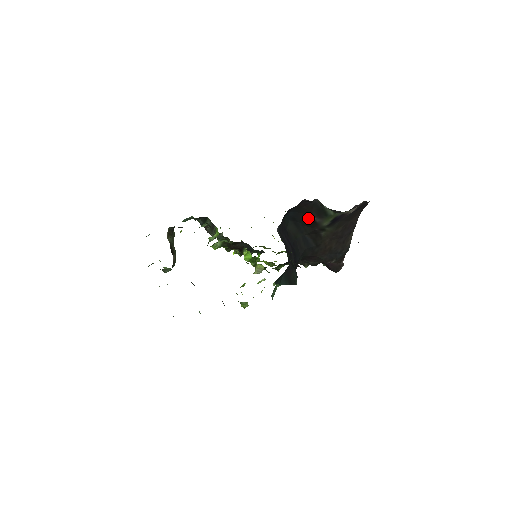
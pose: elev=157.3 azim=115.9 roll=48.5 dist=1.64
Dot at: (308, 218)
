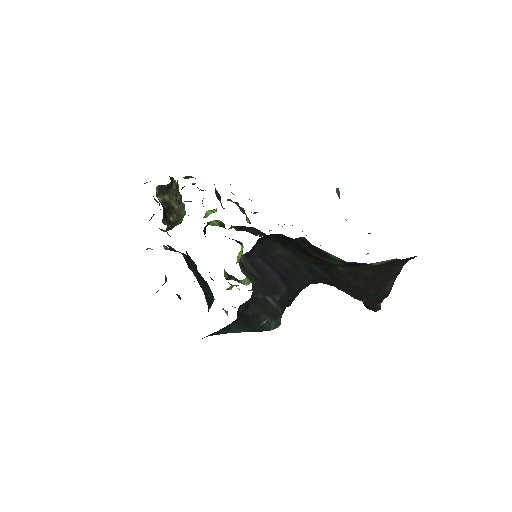
Dot at: (304, 249)
